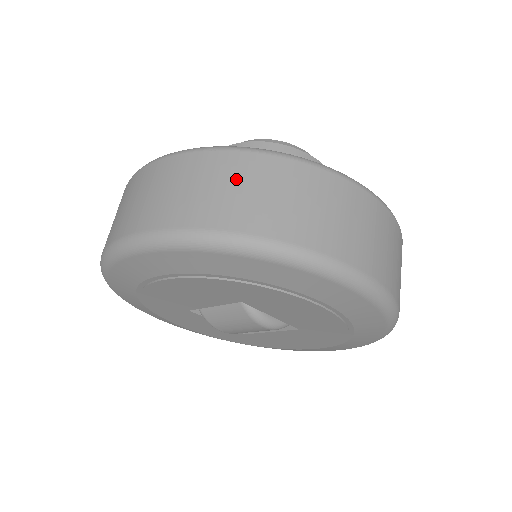
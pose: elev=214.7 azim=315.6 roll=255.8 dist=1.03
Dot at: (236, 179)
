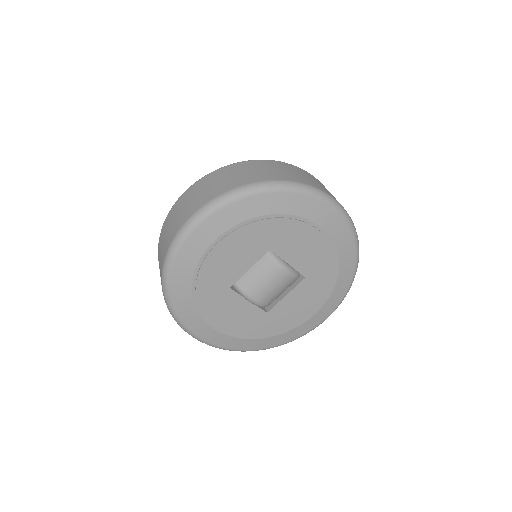
Dot at: (250, 168)
